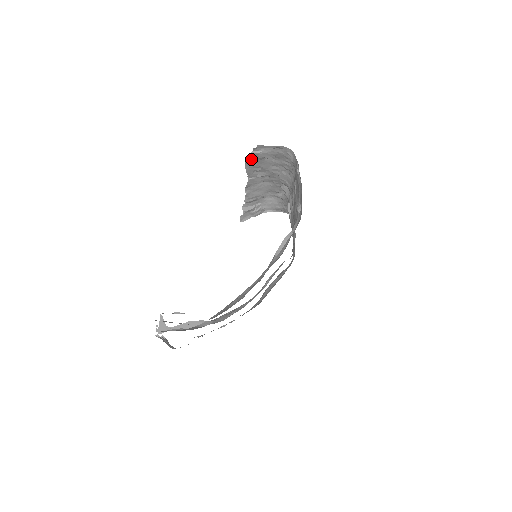
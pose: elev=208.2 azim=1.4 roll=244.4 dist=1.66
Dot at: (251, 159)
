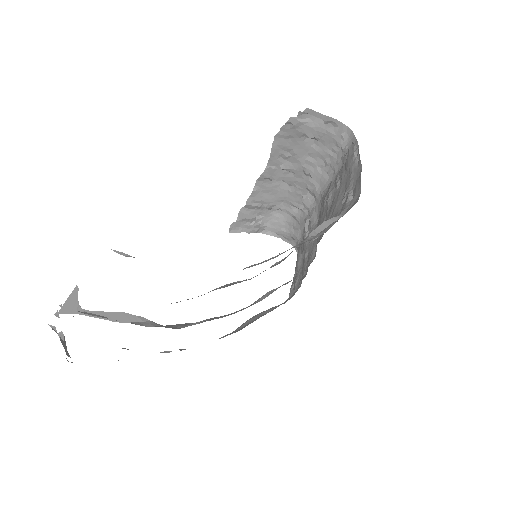
Dot at: (287, 130)
